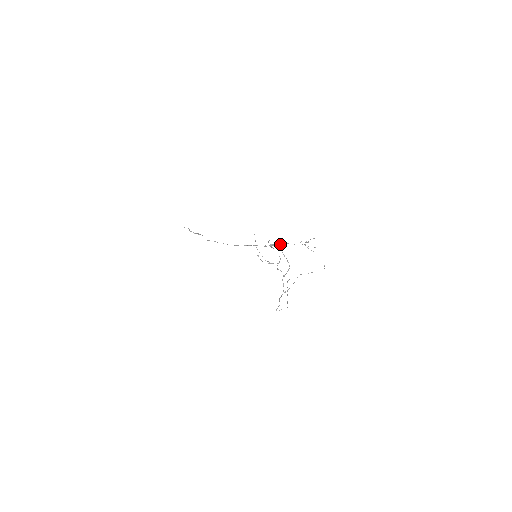
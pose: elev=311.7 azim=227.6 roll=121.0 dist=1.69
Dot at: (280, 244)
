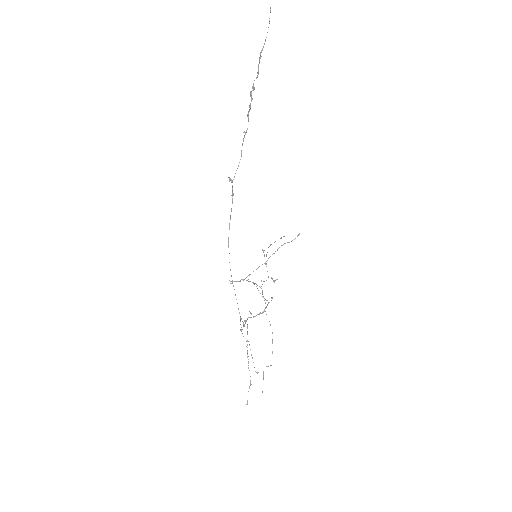
Dot at: (248, 341)
